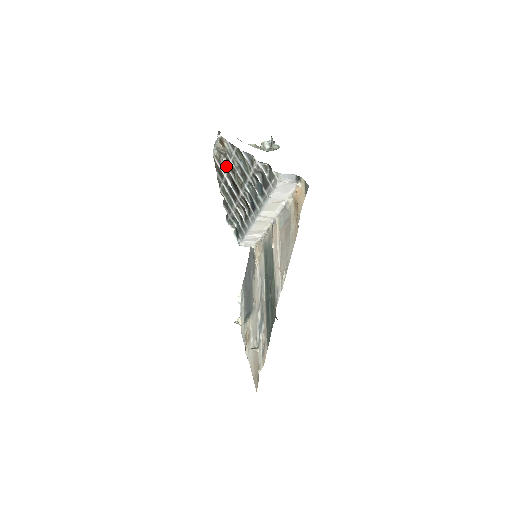
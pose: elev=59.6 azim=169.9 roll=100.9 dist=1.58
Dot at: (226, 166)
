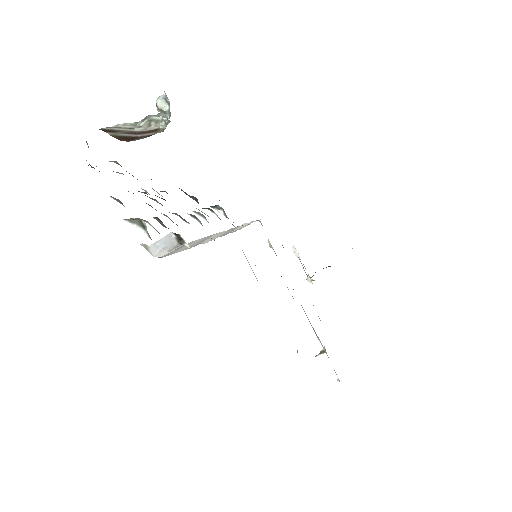
Dot at: occluded
